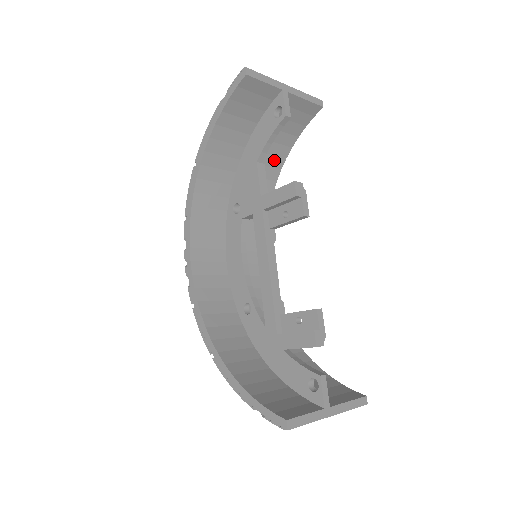
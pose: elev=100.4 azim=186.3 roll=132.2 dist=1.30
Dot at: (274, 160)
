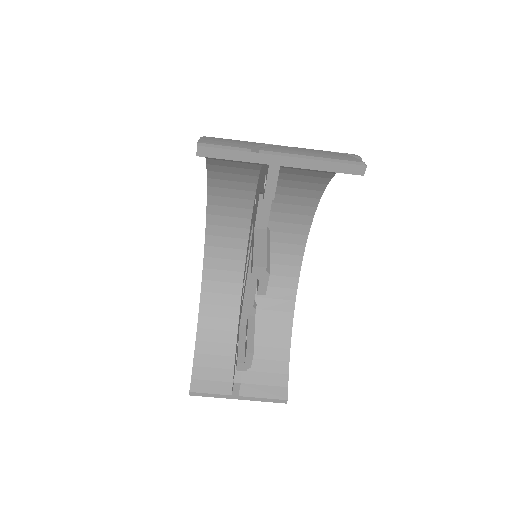
Dot at: occluded
